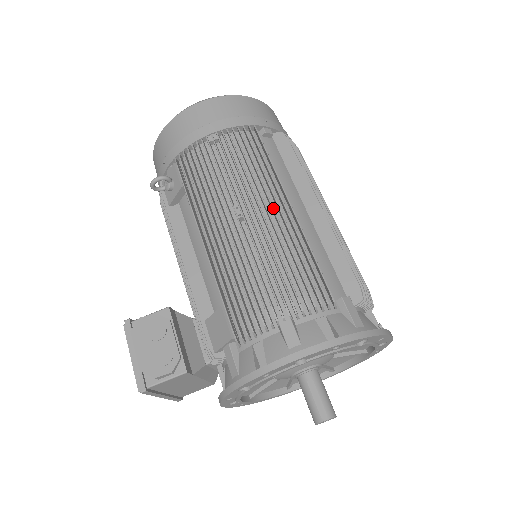
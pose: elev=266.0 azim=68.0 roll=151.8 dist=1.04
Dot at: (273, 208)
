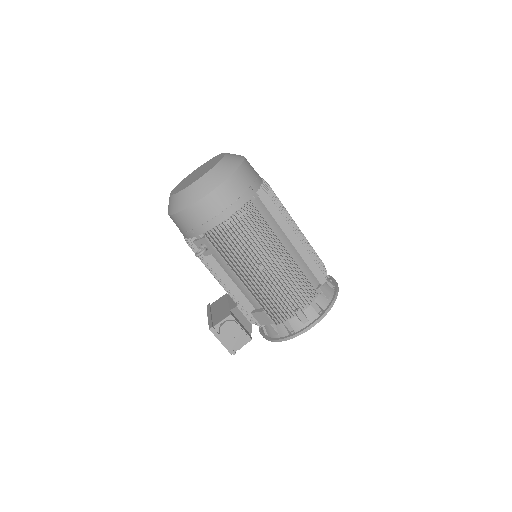
Dot at: (280, 260)
